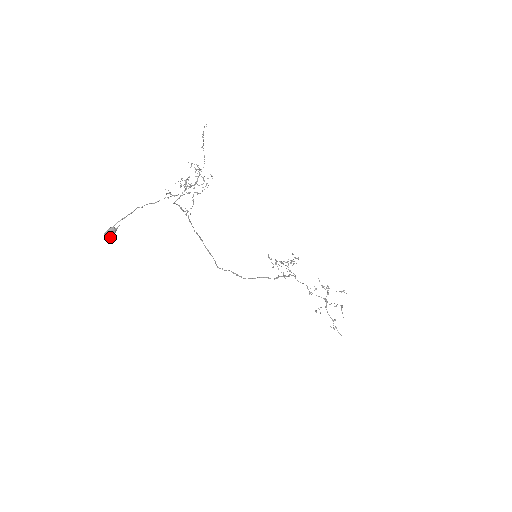
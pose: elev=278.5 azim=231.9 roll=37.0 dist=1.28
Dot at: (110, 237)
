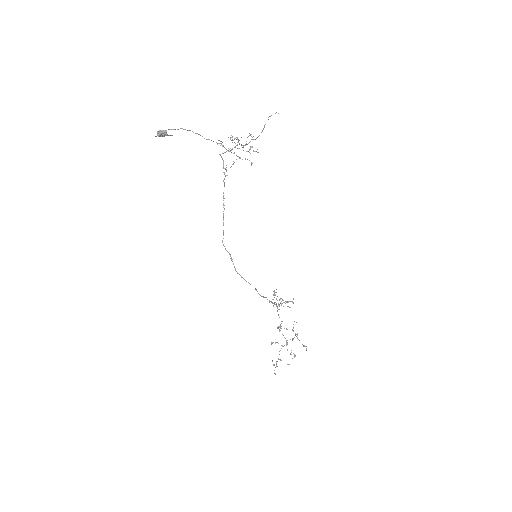
Dot at: (160, 136)
